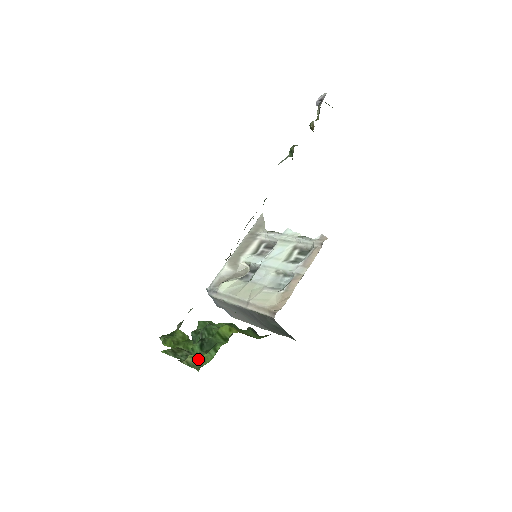
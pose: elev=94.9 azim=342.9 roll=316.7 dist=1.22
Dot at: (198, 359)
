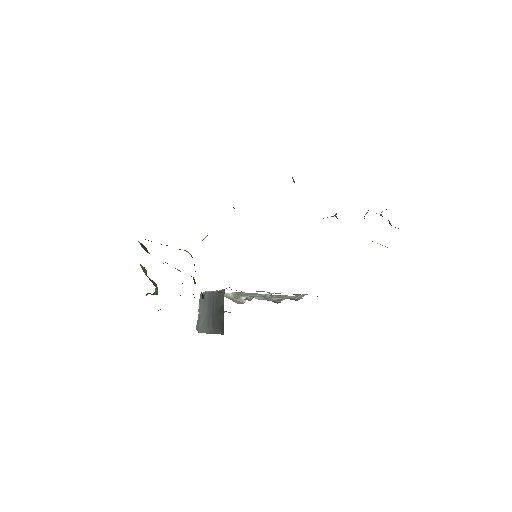
Dot at: occluded
